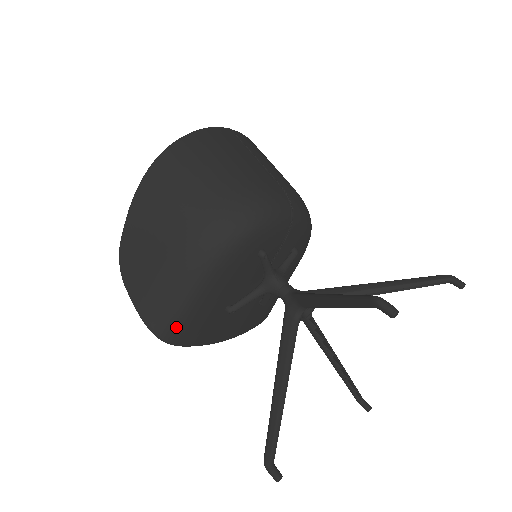
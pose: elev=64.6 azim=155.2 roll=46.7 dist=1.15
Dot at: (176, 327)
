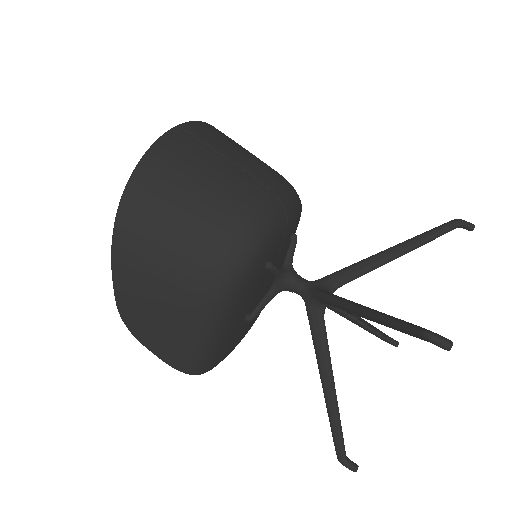
Dot at: (206, 360)
